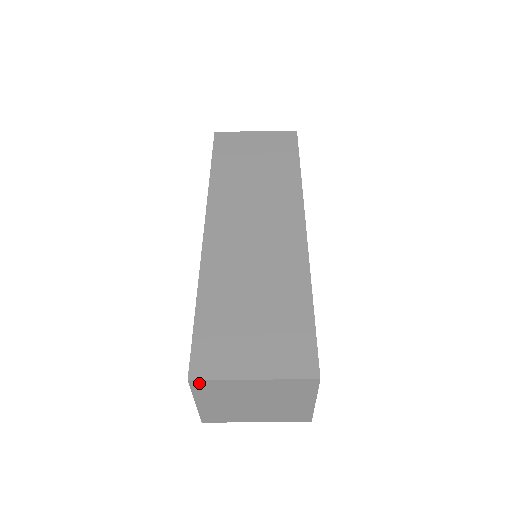
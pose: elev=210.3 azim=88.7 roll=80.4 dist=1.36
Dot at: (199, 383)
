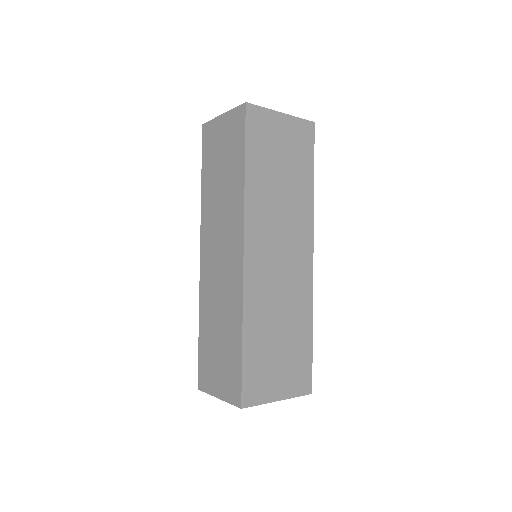
Dot at: occluded
